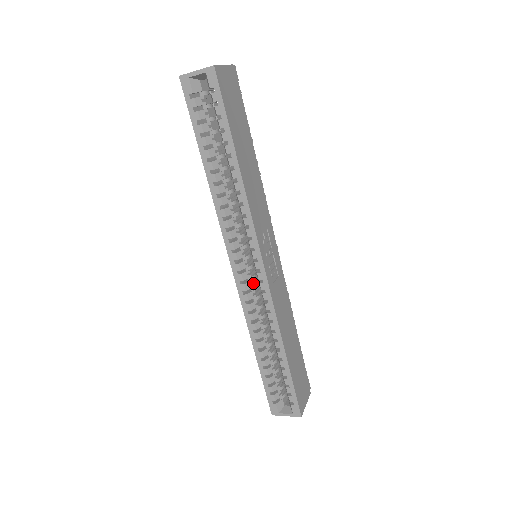
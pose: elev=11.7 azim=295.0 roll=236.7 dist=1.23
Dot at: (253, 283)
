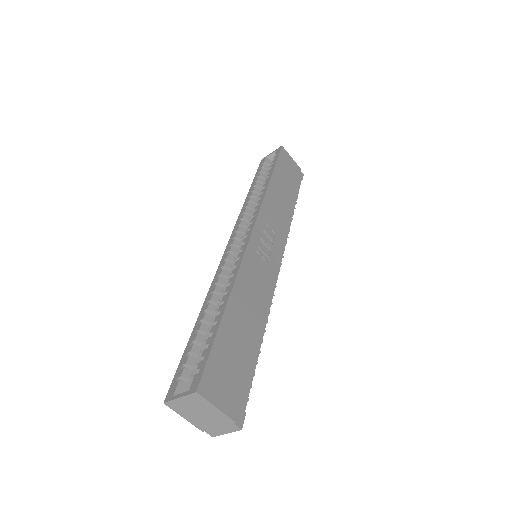
Dot at: occluded
